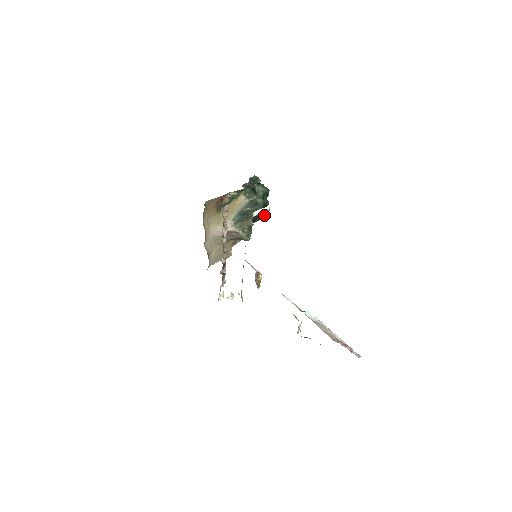
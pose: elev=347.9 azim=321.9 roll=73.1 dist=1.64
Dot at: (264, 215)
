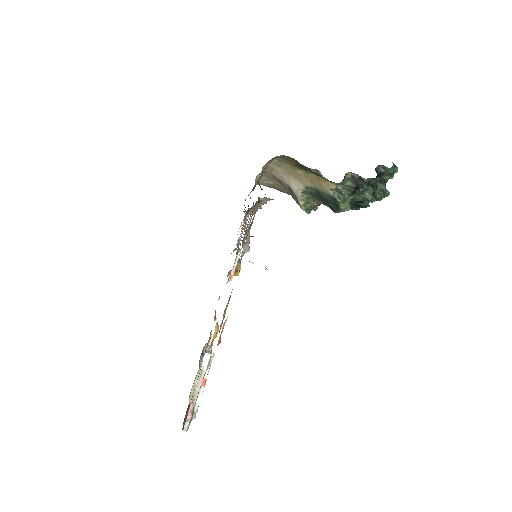
Dot at: occluded
